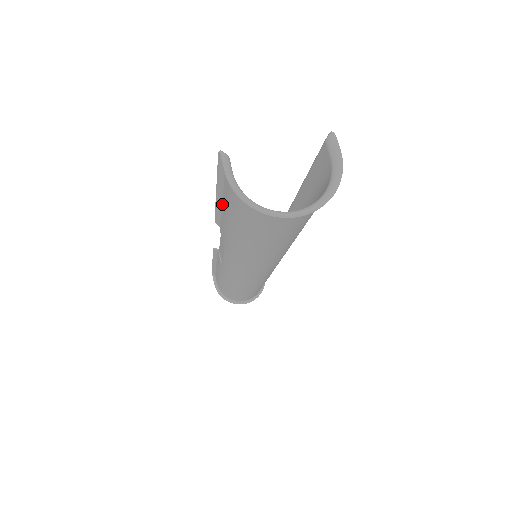
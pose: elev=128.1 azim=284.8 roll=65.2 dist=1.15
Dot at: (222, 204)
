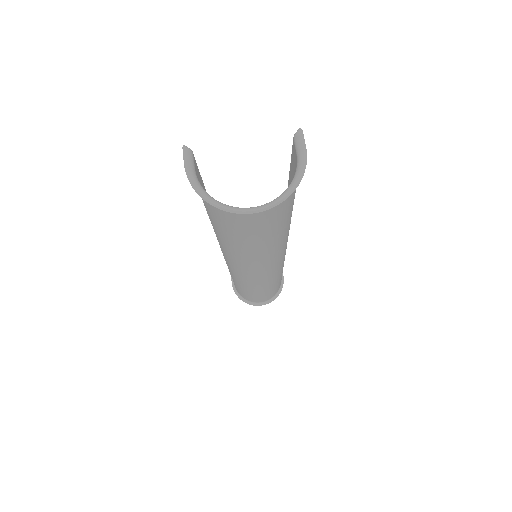
Dot at: occluded
